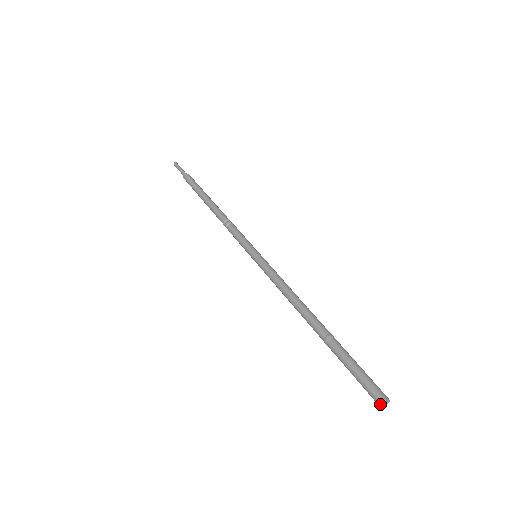
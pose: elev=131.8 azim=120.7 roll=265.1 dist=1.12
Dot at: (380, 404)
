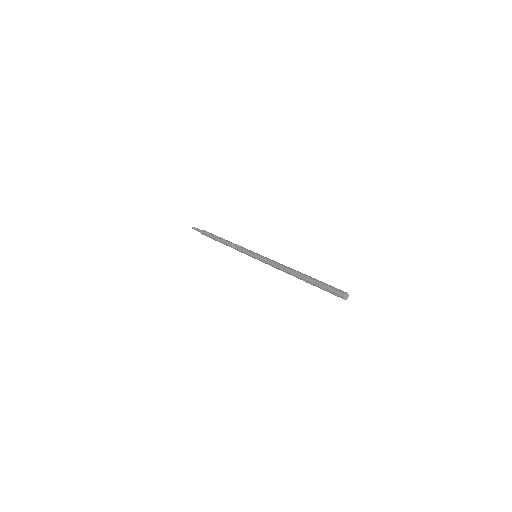
Dot at: occluded
